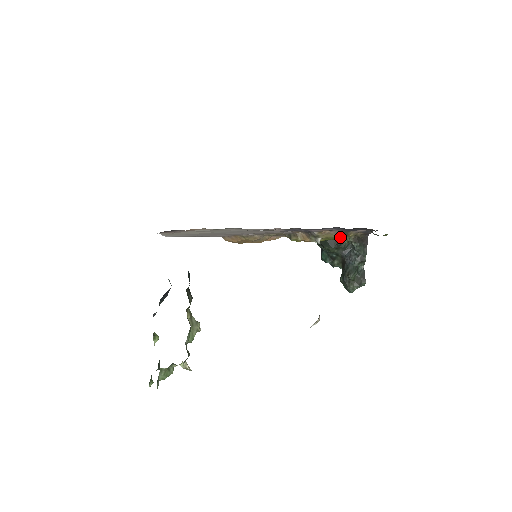
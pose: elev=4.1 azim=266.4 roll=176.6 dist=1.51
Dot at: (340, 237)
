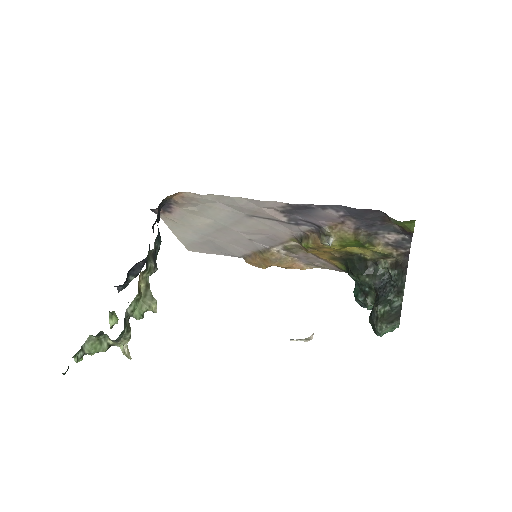
Dot at: (359, 241)
